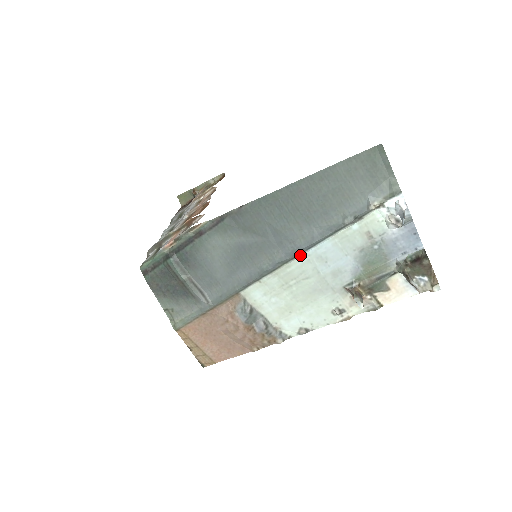
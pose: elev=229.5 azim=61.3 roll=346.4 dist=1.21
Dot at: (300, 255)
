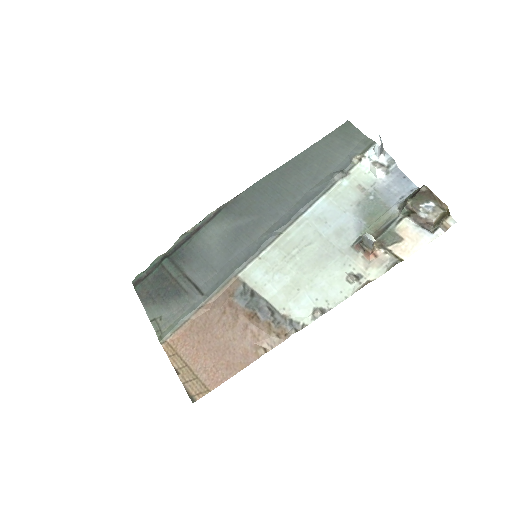
Dot at: (298, 220)
